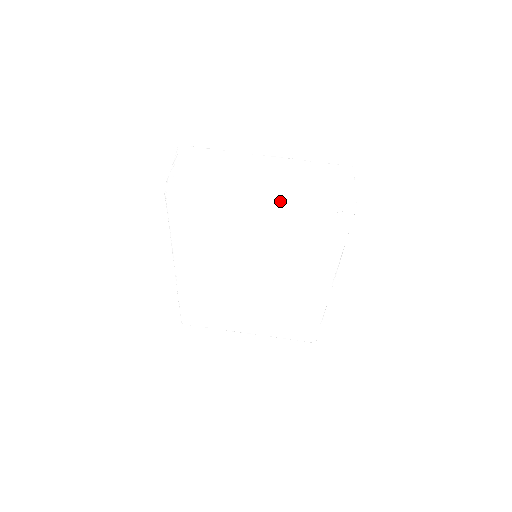
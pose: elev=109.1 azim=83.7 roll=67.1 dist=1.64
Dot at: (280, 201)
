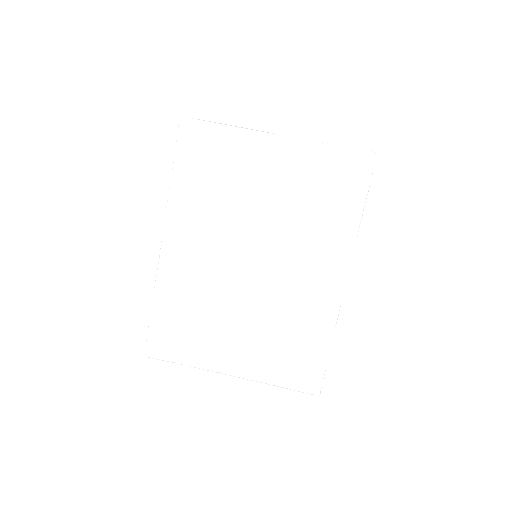
Dot at: (299, 140)
